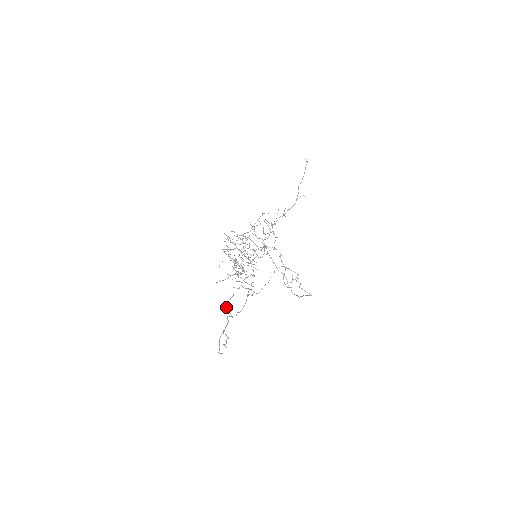
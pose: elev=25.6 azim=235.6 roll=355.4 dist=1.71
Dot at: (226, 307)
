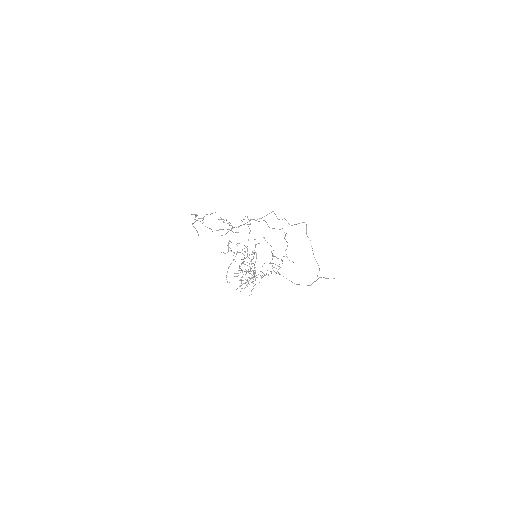
Dot at: occluded
